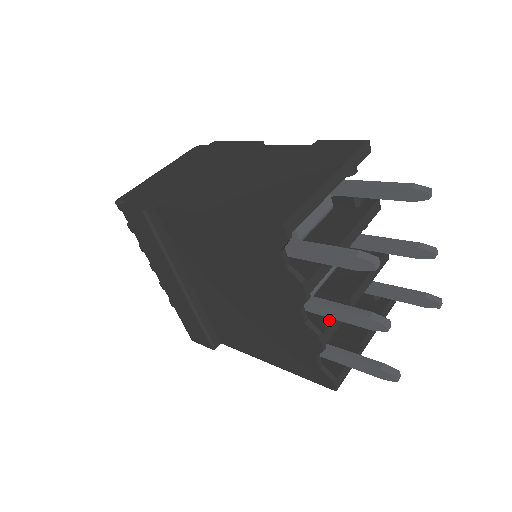
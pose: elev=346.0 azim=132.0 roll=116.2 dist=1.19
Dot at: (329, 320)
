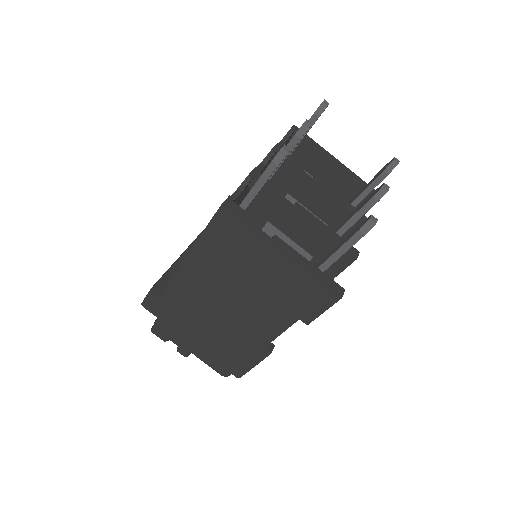
Dot at: (271, 185)
